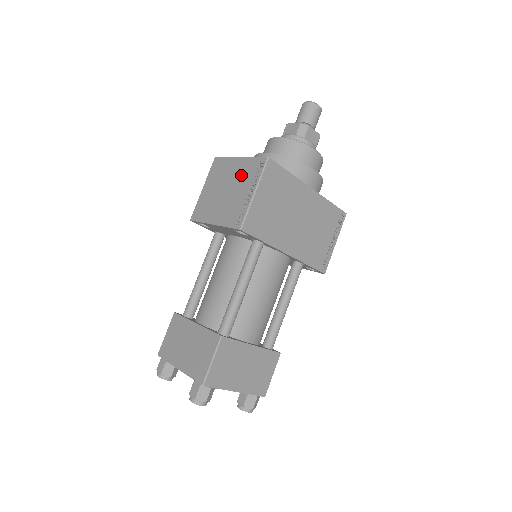
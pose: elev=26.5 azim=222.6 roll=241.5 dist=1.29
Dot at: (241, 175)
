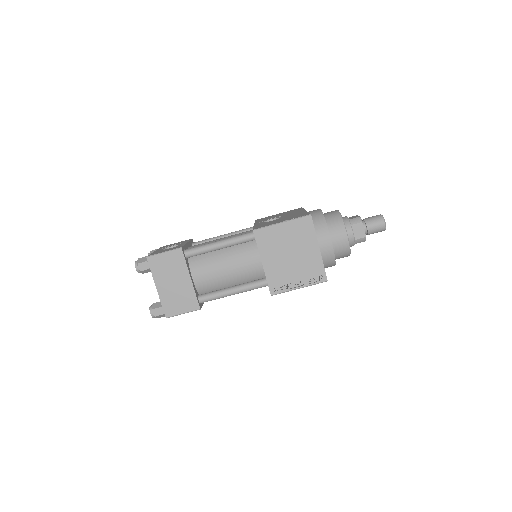
Dot at: (307, 263)
